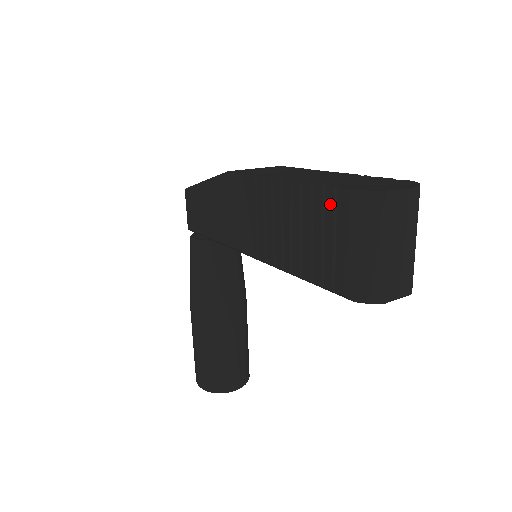
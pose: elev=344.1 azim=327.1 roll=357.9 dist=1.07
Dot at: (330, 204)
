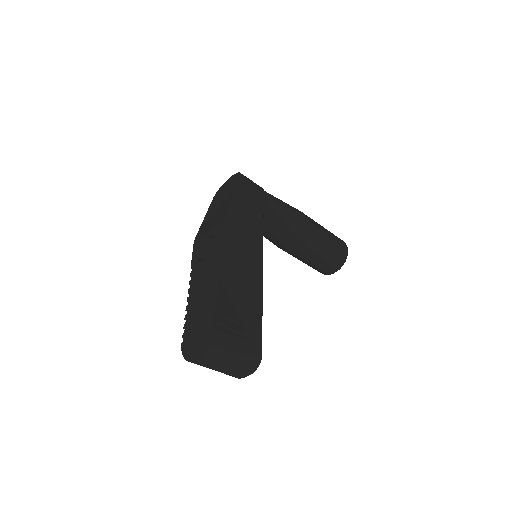
Dot at: occluded
